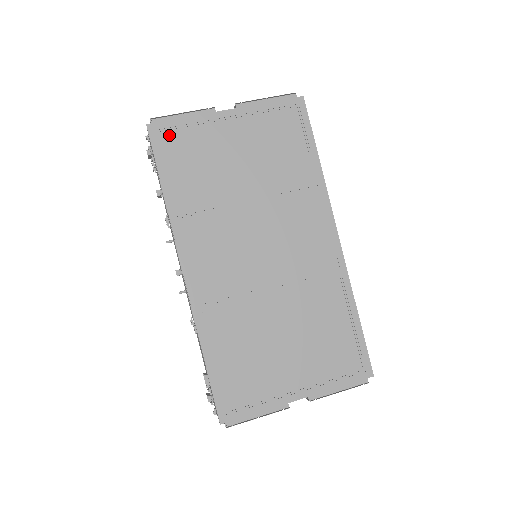
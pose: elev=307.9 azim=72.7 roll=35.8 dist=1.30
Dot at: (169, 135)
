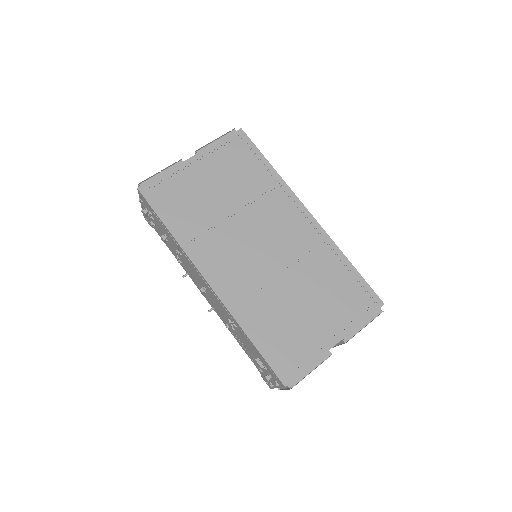
Dot at: (157, 190)
